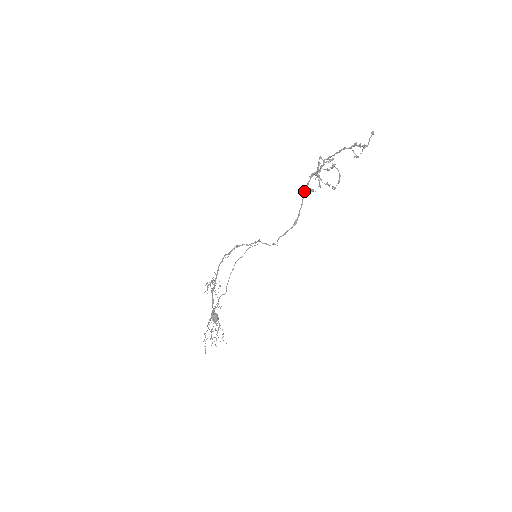
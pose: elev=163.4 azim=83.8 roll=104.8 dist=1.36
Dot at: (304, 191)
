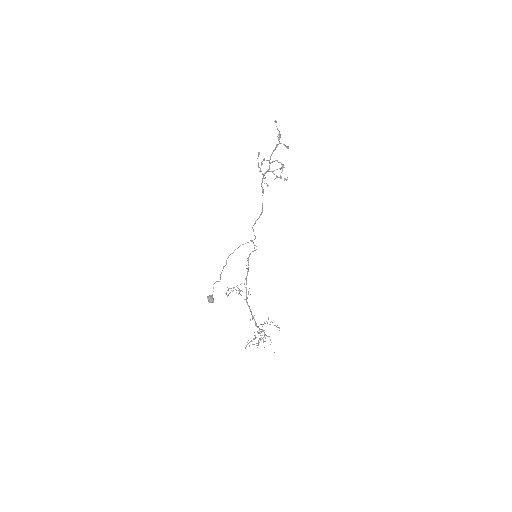
Dot at: (262, 188)
